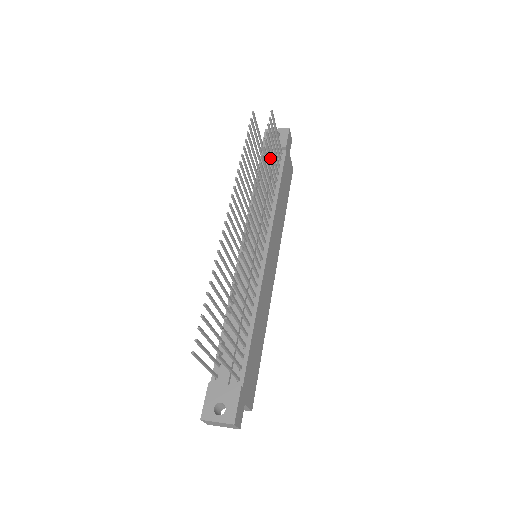
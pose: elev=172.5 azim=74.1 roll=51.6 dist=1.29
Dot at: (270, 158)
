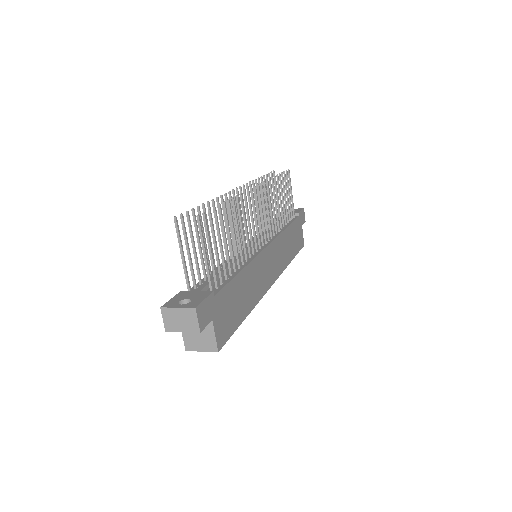
Dot at: (282, 195)
